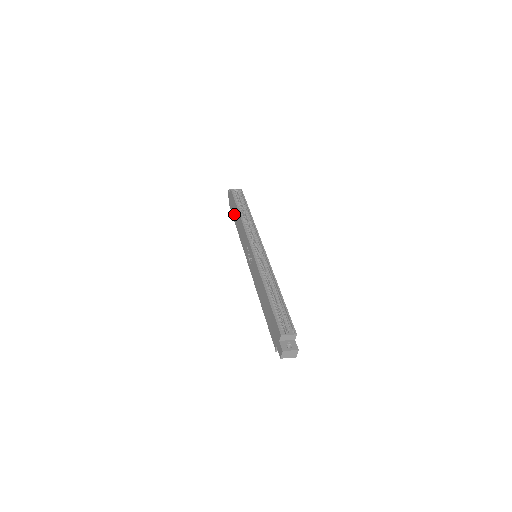
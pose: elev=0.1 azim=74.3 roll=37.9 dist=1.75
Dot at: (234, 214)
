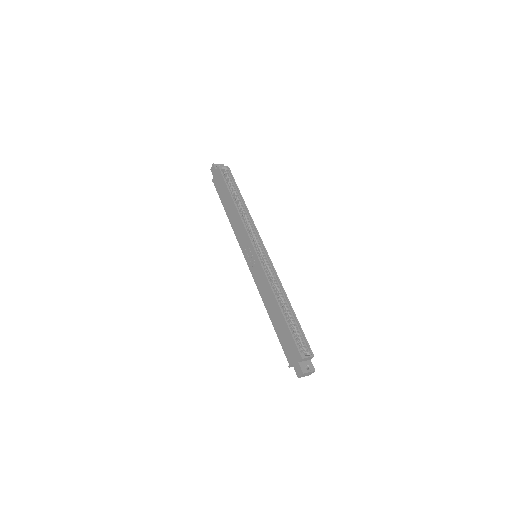
Dot at: (223, 197)
